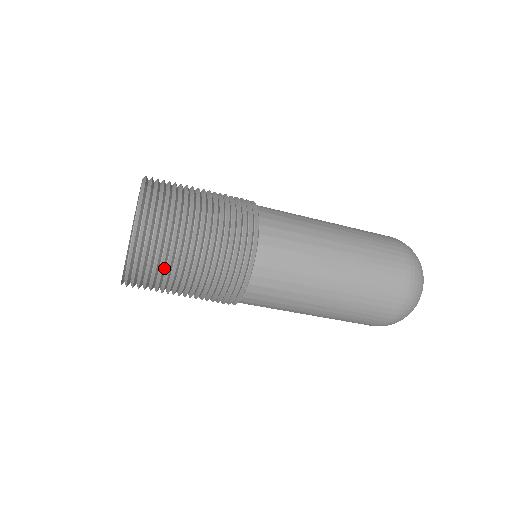
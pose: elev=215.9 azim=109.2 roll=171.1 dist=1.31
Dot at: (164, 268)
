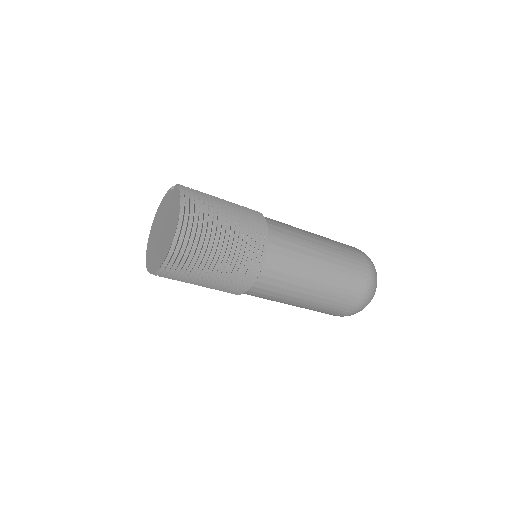
Dot at: (183, 278)
